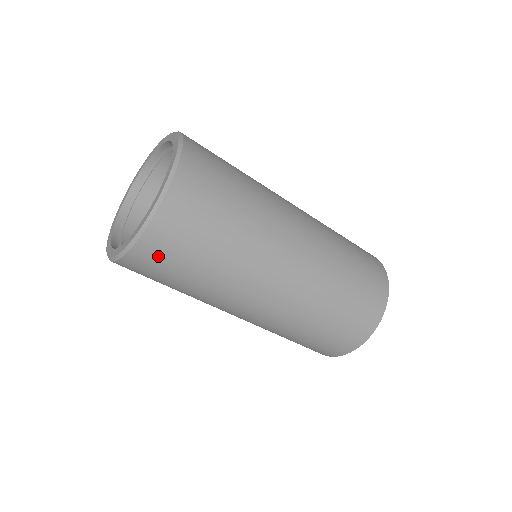
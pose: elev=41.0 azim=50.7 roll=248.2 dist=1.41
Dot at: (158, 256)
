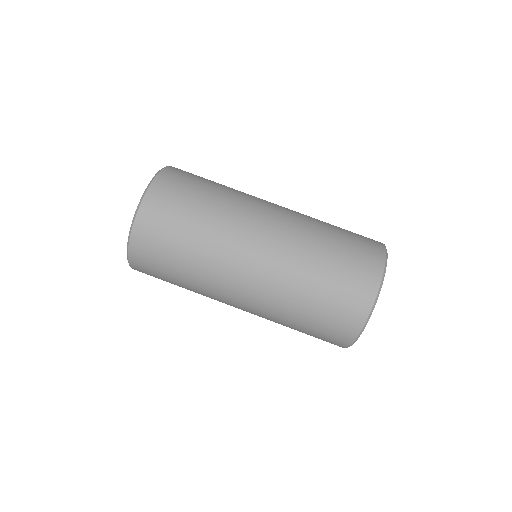
Dot at: (164, 202)
